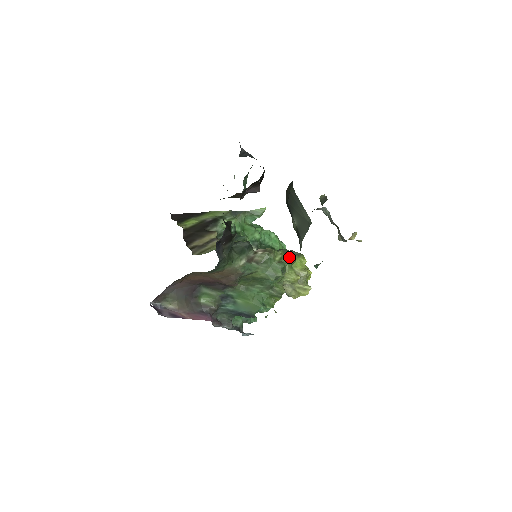
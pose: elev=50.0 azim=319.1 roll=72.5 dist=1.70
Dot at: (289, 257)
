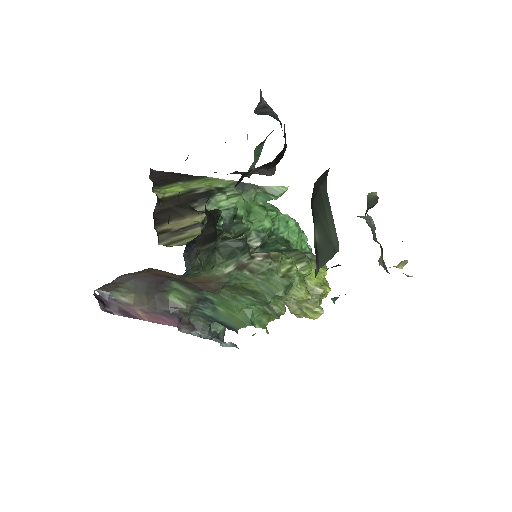
Dot at: (303, 266)
